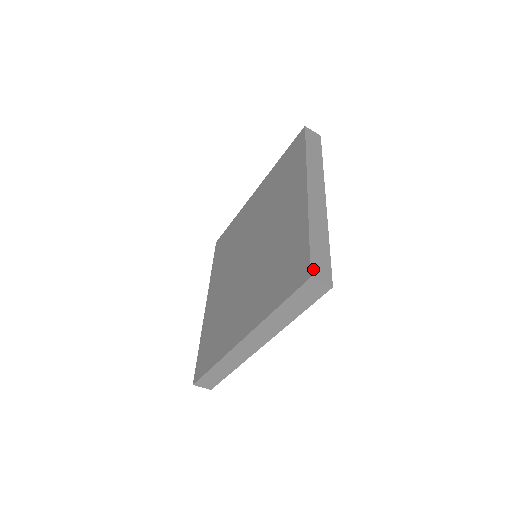
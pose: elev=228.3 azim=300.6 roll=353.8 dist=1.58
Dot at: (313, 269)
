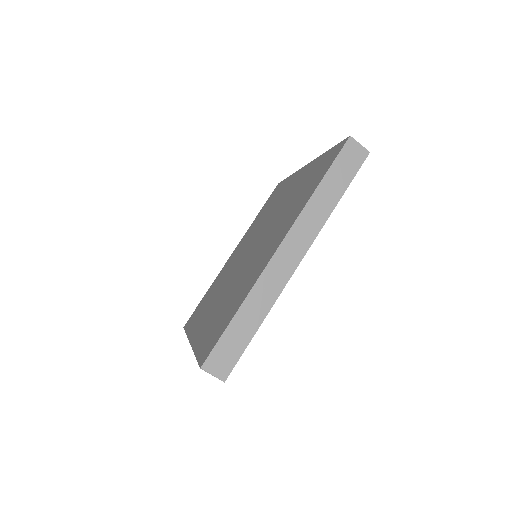
Dot at: occluded
